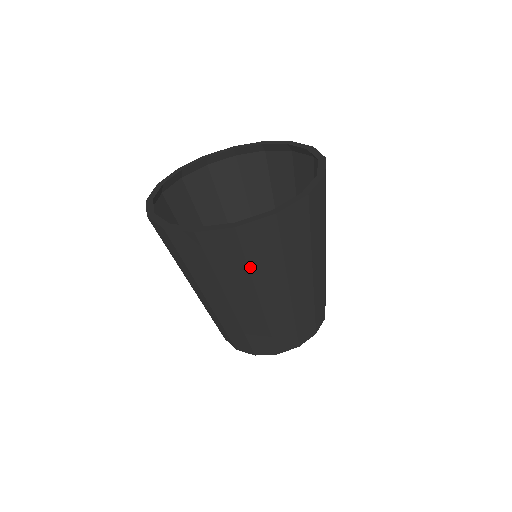
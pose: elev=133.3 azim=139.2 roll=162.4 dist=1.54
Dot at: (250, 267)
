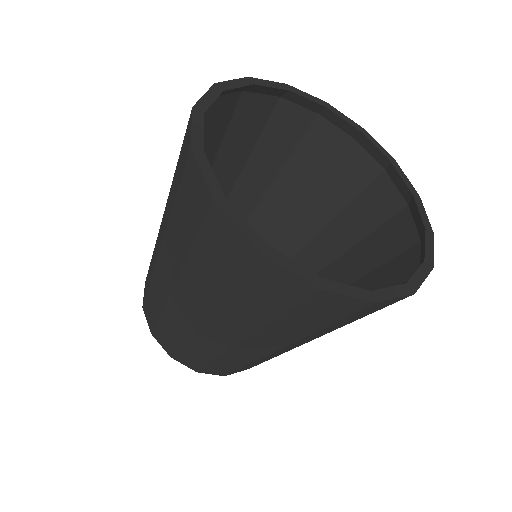
Dot at: (278, 320)
